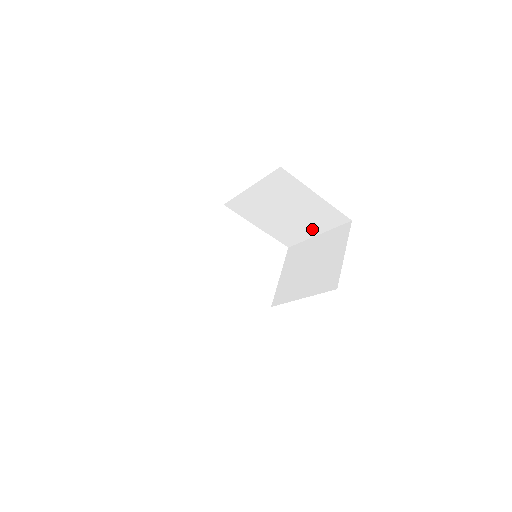
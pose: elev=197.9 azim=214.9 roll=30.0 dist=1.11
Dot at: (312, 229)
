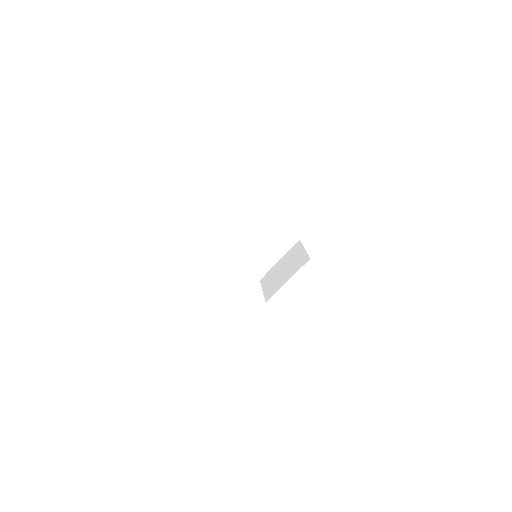
Dot at: (276, 255)
